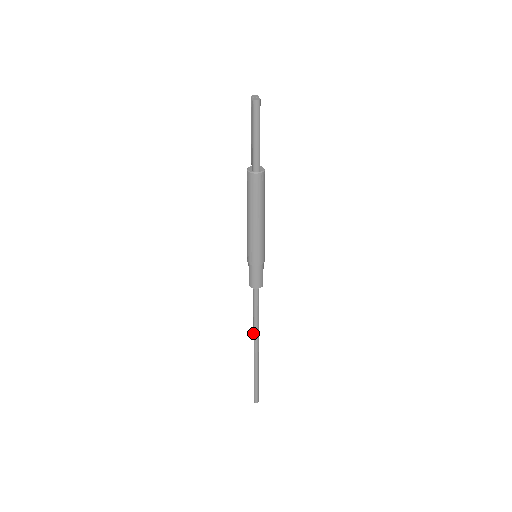
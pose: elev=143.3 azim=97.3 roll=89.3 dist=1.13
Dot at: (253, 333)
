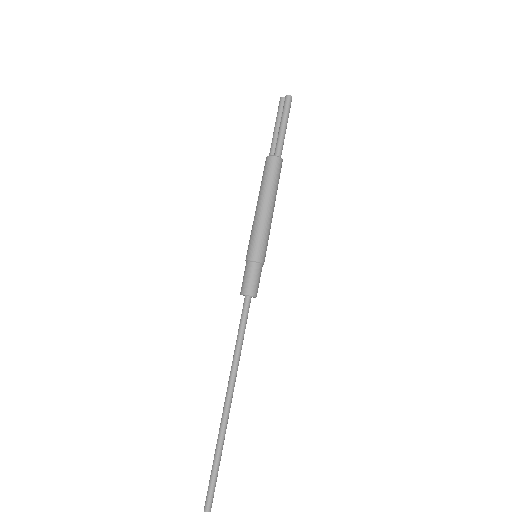
Dot at: (230, 376)
